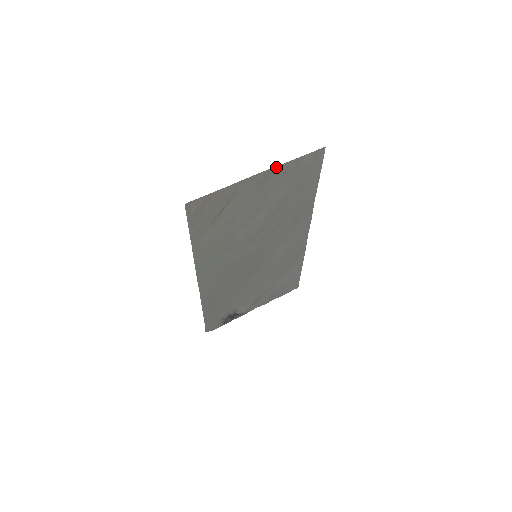
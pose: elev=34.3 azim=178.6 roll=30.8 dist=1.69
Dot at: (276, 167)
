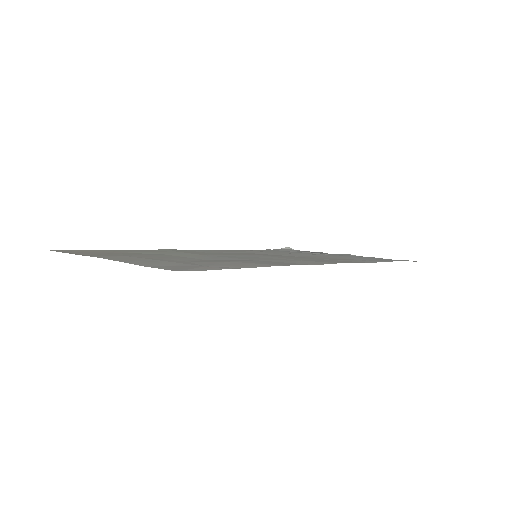
Dot at: (118, 260)
